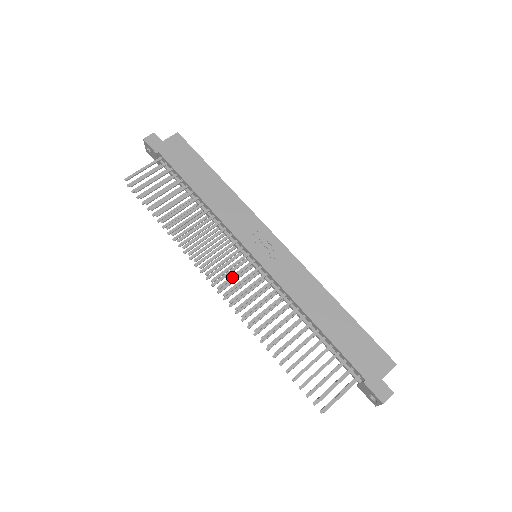
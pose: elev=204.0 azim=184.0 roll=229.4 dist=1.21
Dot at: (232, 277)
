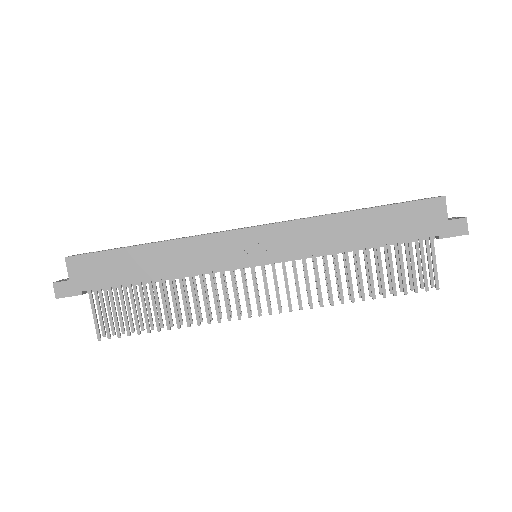
Dot at: (267, 295)
